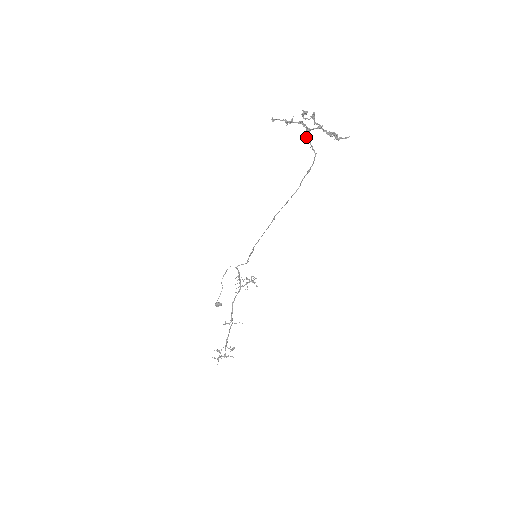
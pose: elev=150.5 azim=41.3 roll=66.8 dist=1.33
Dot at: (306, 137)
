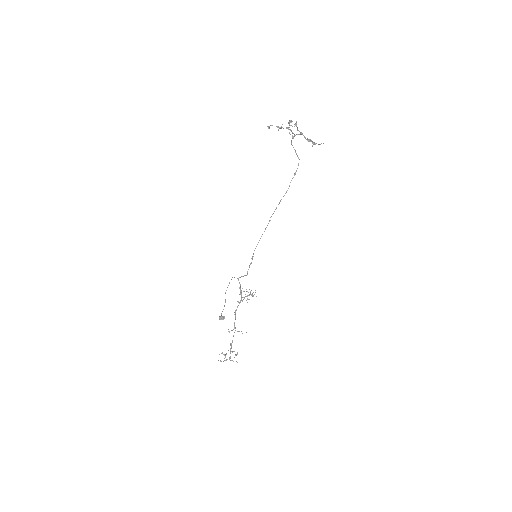
Dot at: (292, 145)
